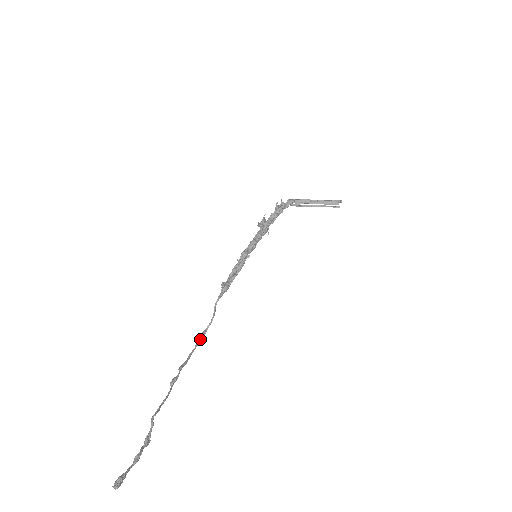
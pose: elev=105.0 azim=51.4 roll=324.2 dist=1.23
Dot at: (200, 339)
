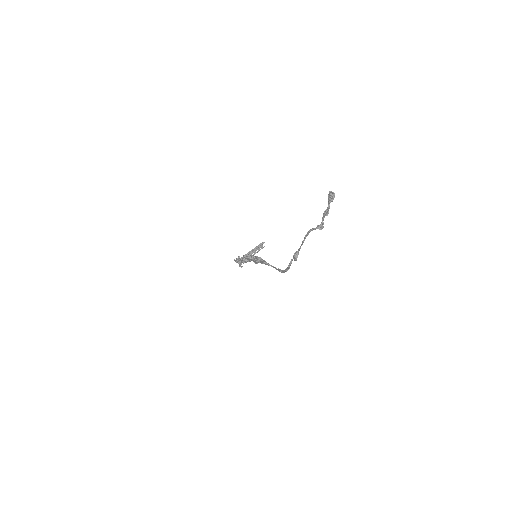
Dot at: (281, 270)
